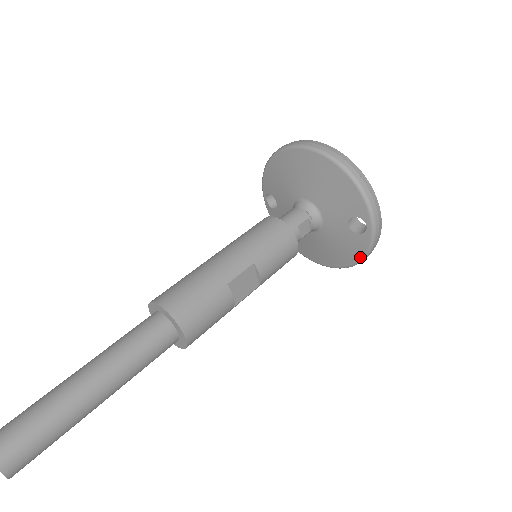
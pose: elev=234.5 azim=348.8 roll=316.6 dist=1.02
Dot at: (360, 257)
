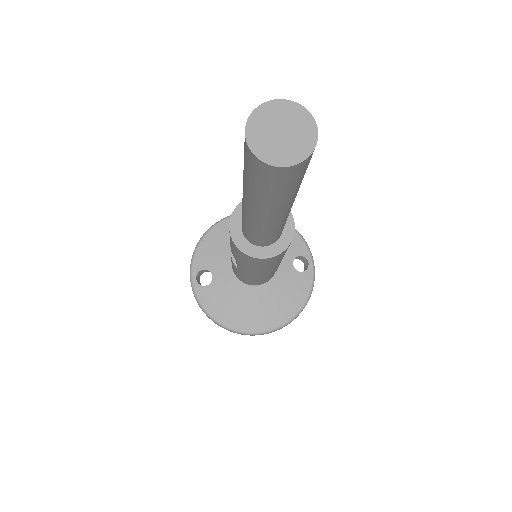
Dot at: (305, 298)
